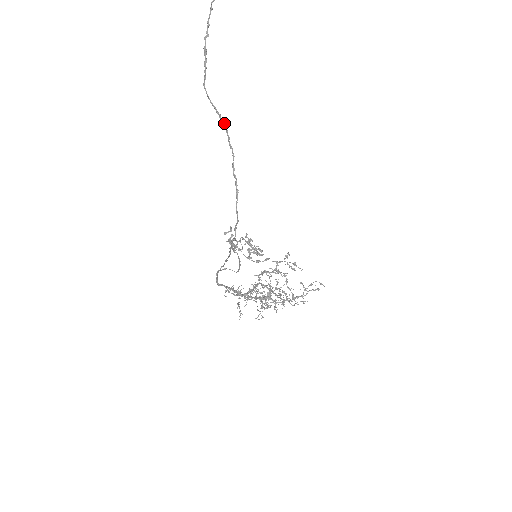
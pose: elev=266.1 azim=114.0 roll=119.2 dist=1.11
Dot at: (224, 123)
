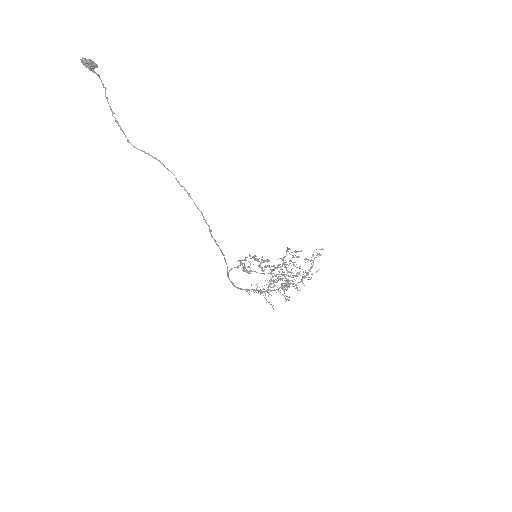
Dot at: (154, 157)
